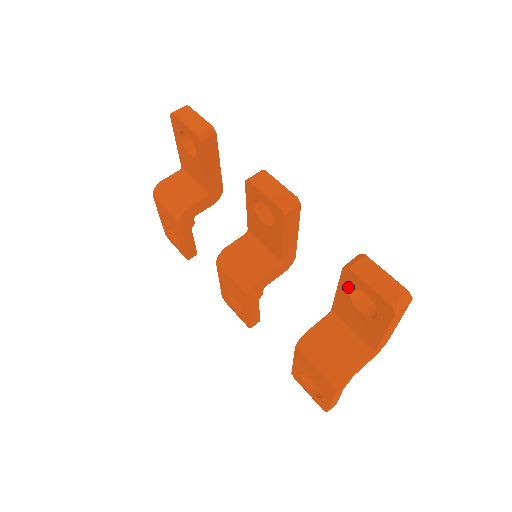
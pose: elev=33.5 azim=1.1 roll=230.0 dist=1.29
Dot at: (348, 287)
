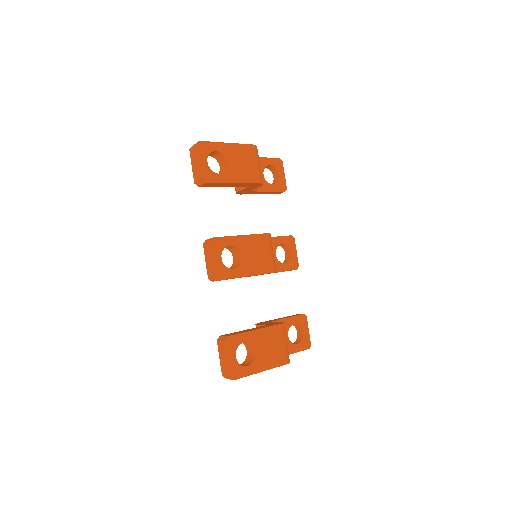
Dot at: occluded
